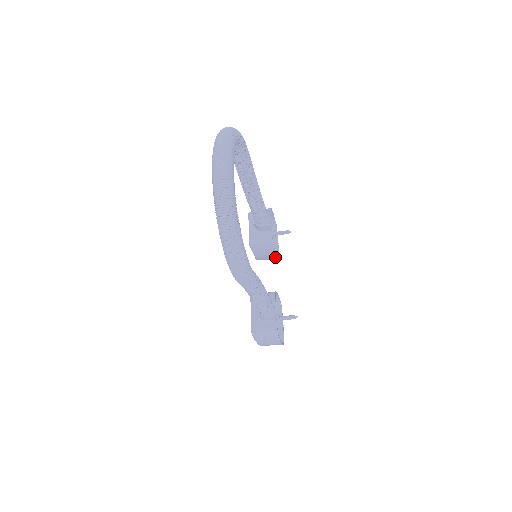
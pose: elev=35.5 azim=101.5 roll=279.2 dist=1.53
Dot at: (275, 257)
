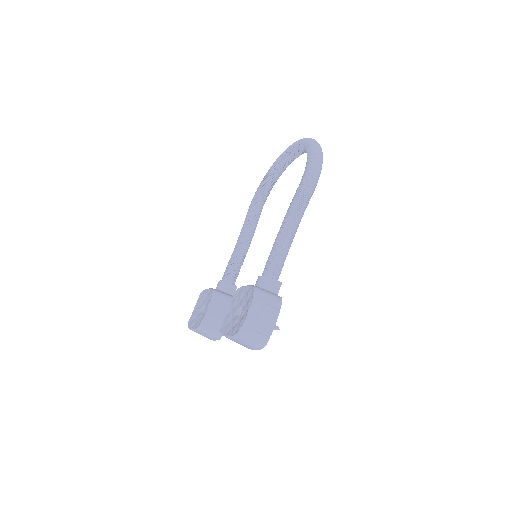
Dot at: occluded
